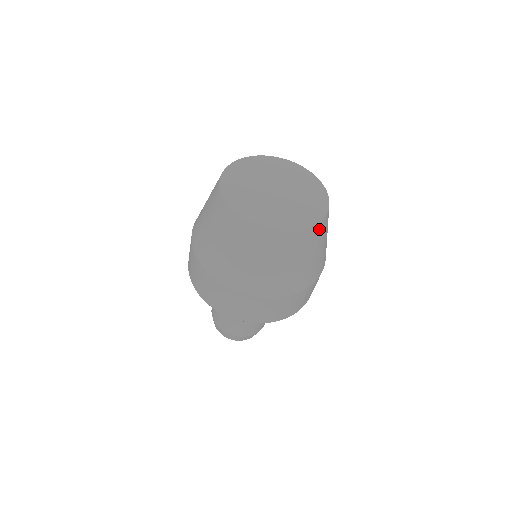
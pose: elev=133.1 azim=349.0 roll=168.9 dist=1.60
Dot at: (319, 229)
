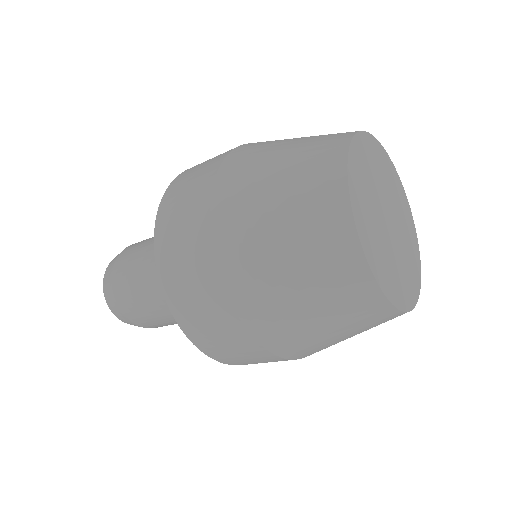
Dot at: (394, 317)
